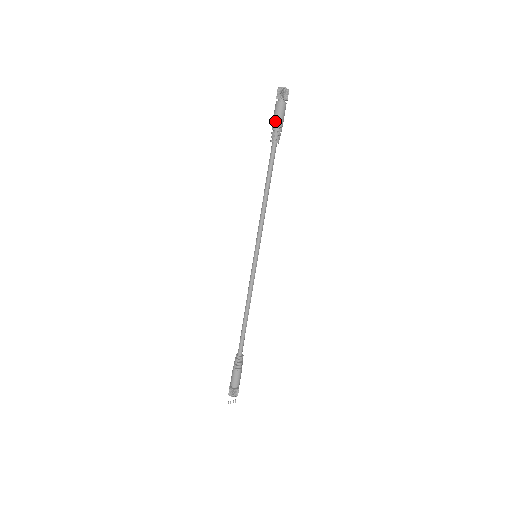
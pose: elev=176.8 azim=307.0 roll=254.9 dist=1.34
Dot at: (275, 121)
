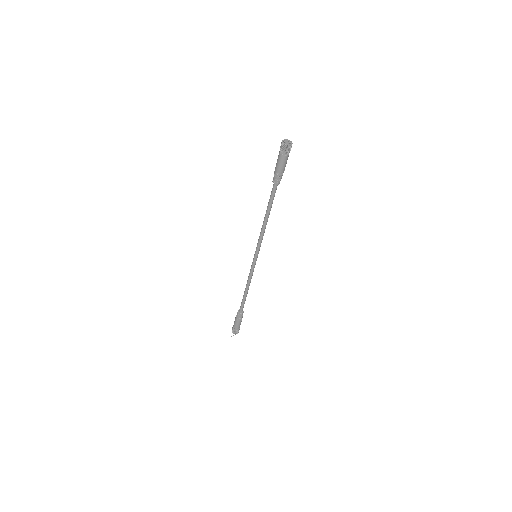
Dot at: (278, 169)
